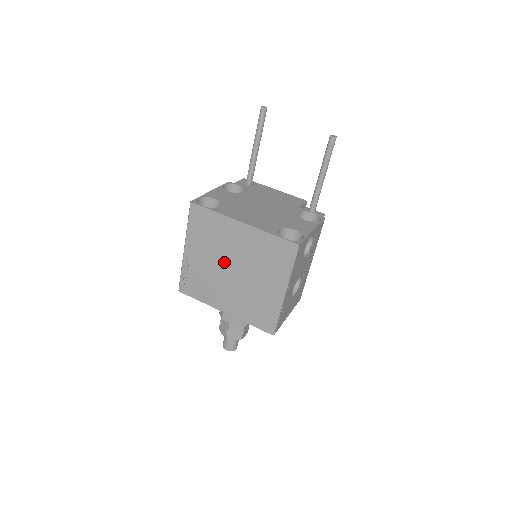
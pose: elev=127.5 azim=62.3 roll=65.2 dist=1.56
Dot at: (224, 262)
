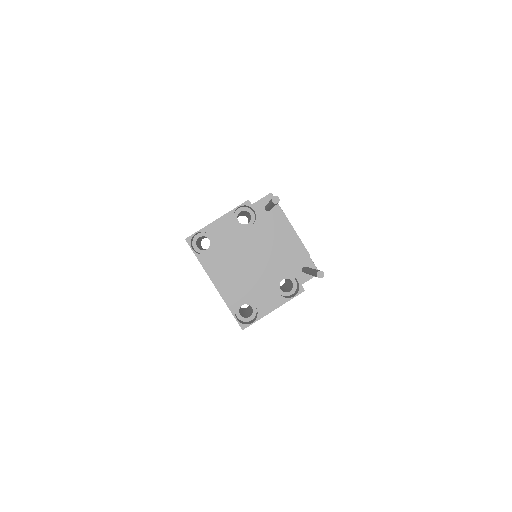
Dot at: occluded
